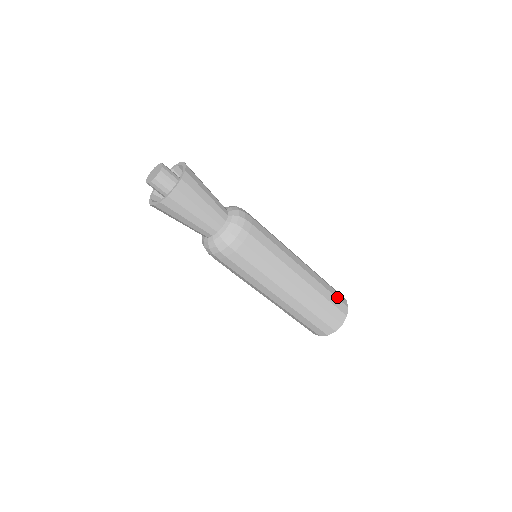
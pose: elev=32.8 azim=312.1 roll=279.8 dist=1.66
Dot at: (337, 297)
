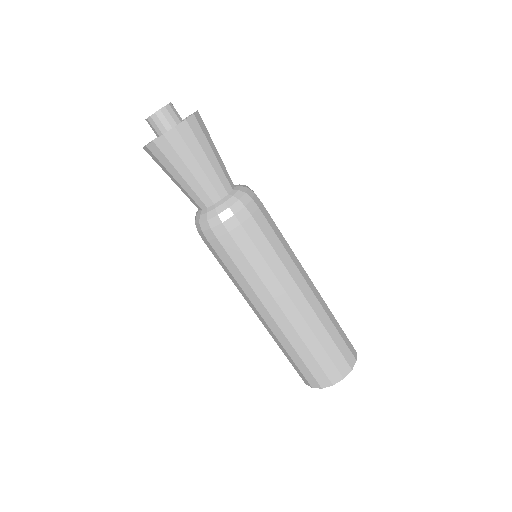
Dot at: (333, 359)
